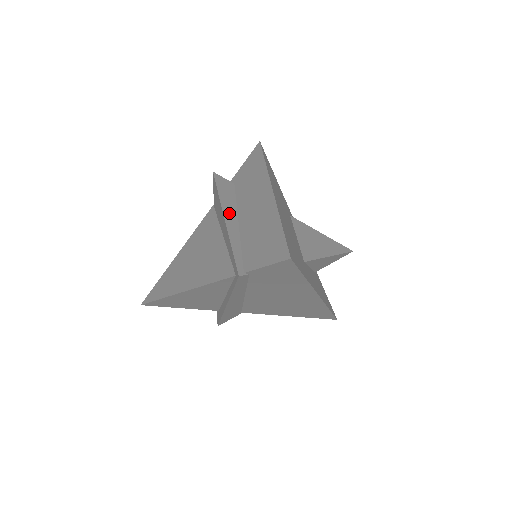
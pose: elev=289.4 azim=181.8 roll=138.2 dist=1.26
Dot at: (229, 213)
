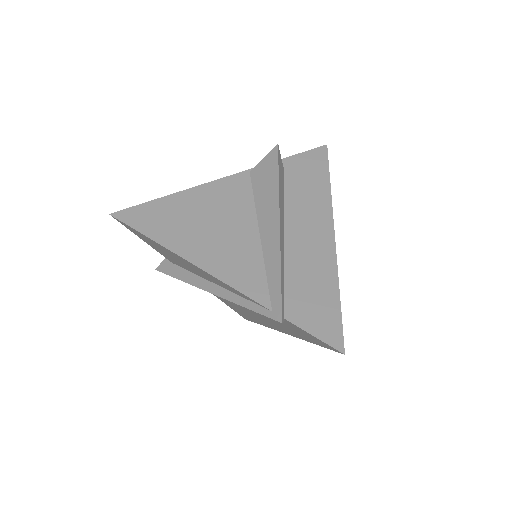
Dot at: (282, 220)
